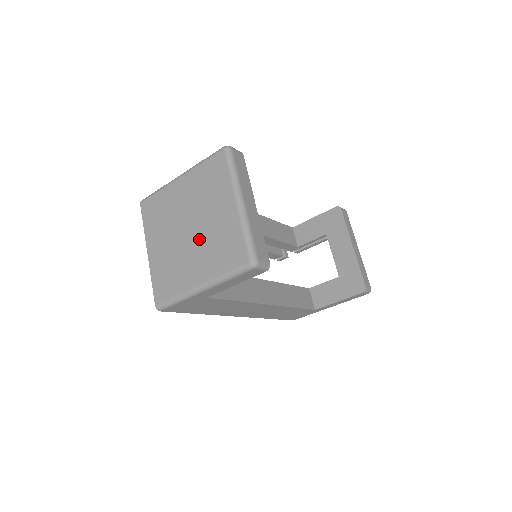
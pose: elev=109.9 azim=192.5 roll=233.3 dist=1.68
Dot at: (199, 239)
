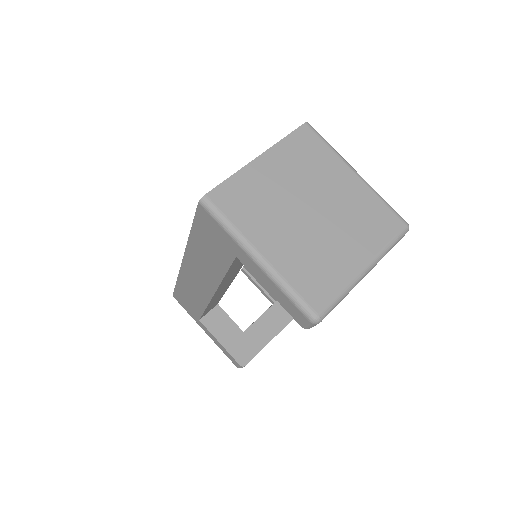
Dot at: (308, 231)
